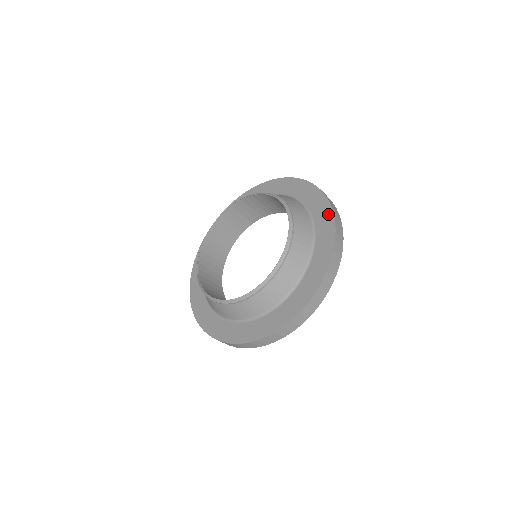
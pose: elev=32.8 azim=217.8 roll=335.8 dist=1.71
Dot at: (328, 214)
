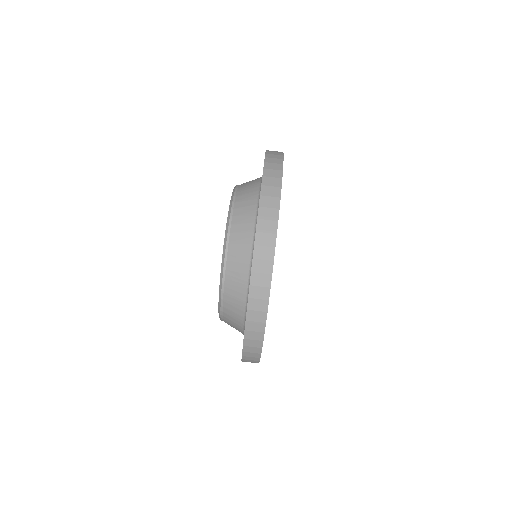
Dot at: occluded
